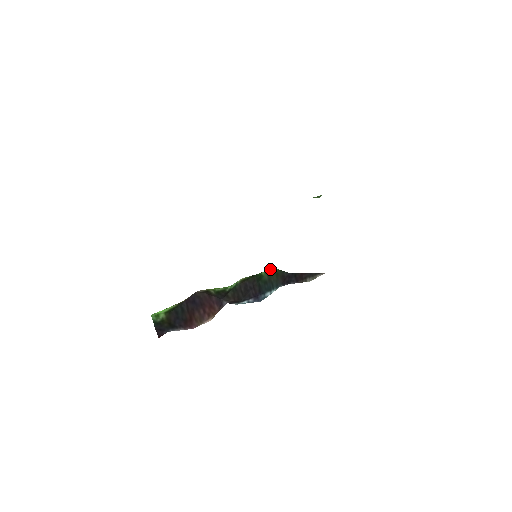
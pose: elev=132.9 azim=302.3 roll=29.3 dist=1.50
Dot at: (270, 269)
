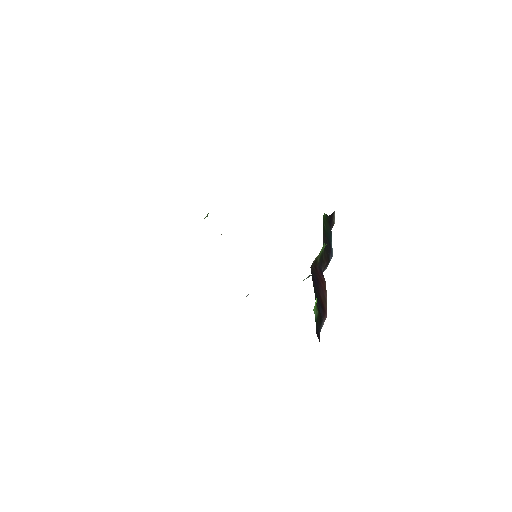
Dot at: occluded
